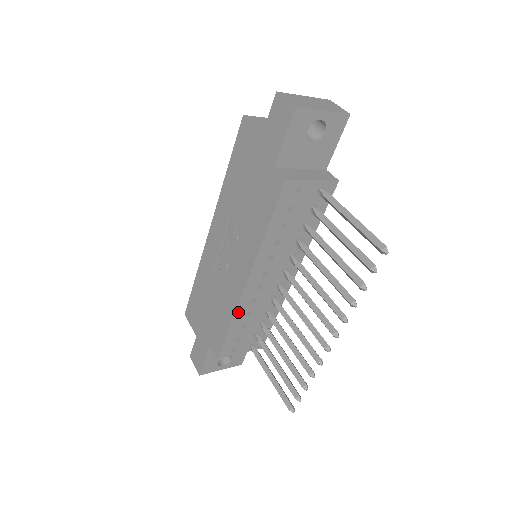
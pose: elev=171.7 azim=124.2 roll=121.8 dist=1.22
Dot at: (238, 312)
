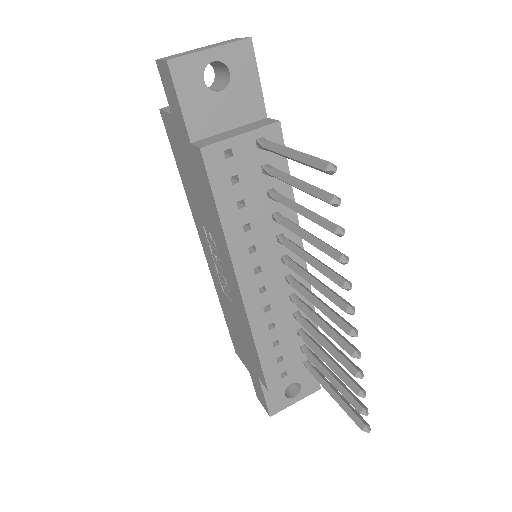
Dot at: (255, 328)
